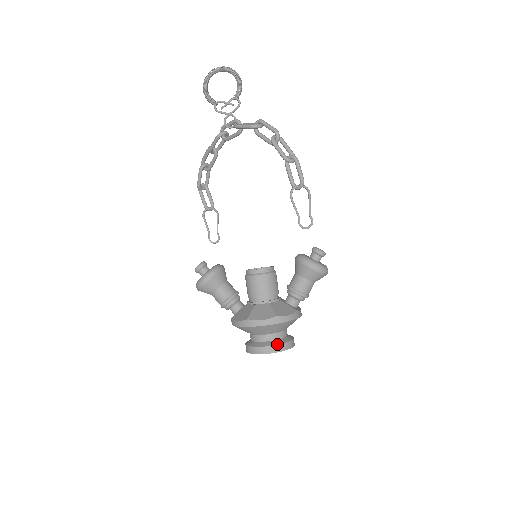
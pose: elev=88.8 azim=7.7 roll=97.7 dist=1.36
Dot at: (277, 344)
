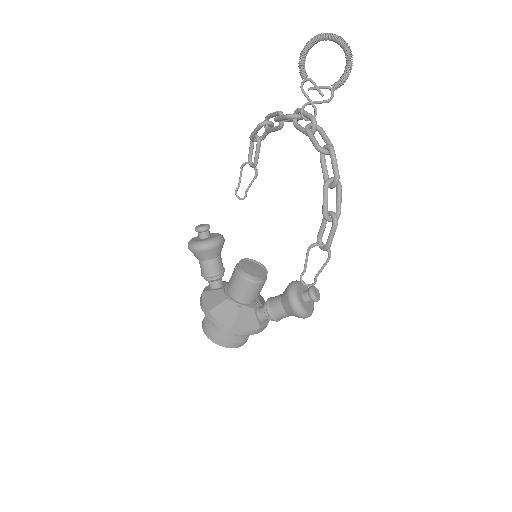
Dot at: (226, 341)
